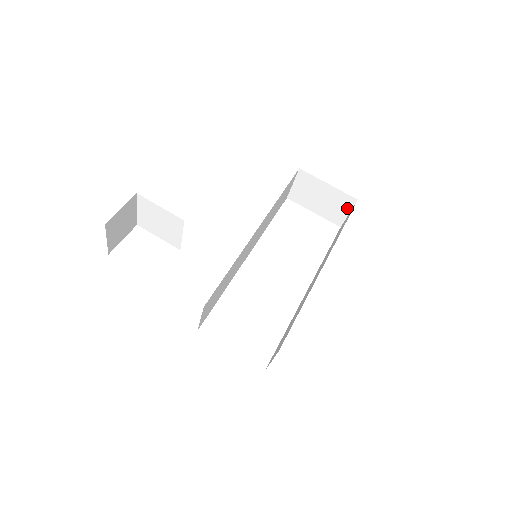
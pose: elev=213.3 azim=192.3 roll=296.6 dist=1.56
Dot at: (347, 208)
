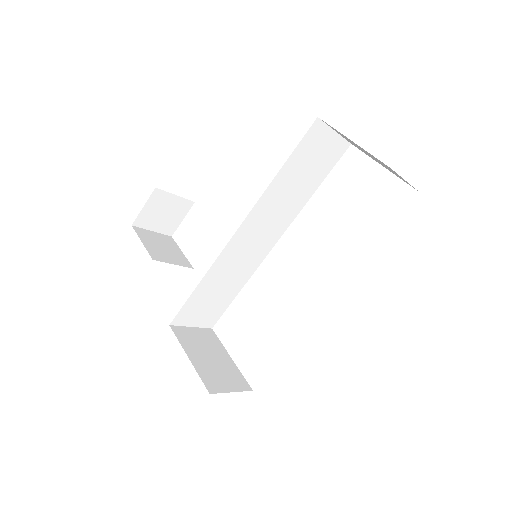
Dot at: (396, 173)
